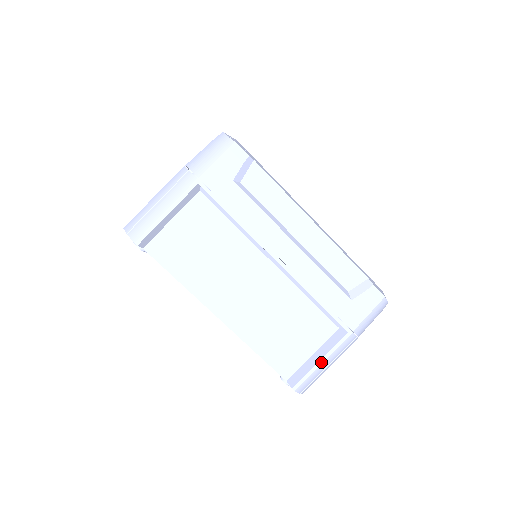
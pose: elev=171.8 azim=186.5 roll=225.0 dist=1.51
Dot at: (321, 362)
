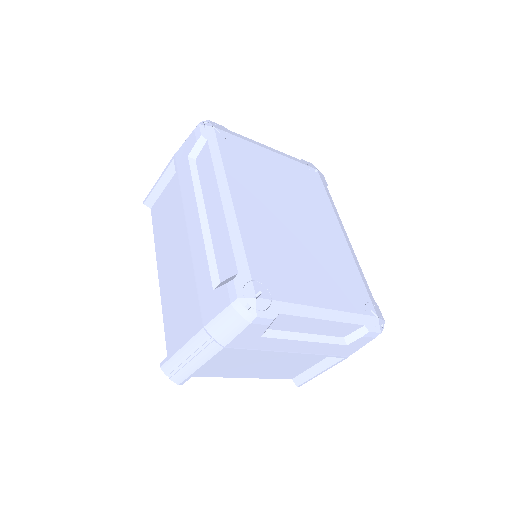
Dot at: (179, 348)
